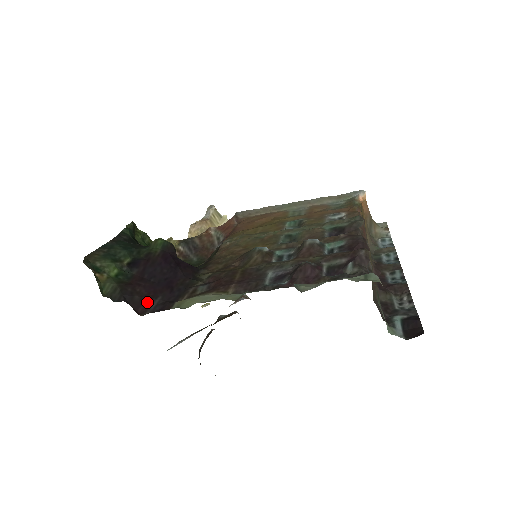
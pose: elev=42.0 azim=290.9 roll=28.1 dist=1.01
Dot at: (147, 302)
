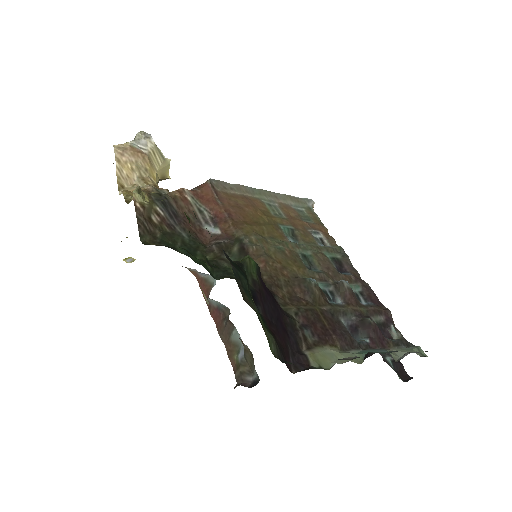
Dot at: (287, 355)
